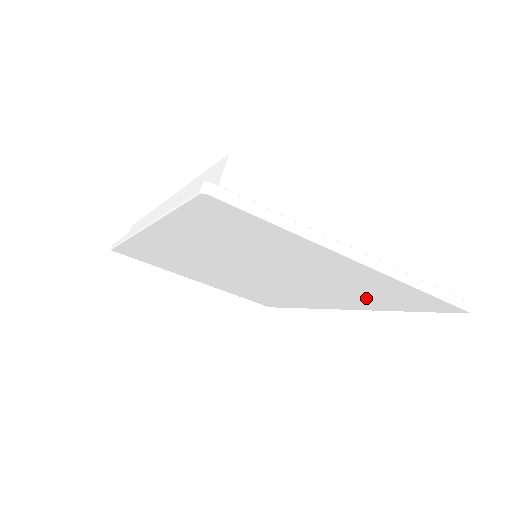
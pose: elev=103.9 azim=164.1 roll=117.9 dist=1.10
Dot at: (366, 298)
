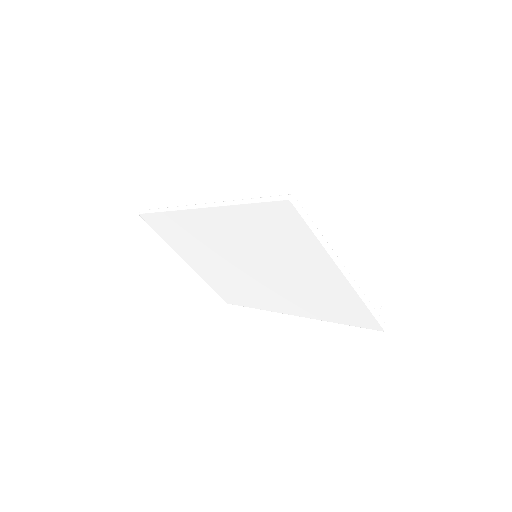
Dot at: (322, 306)
